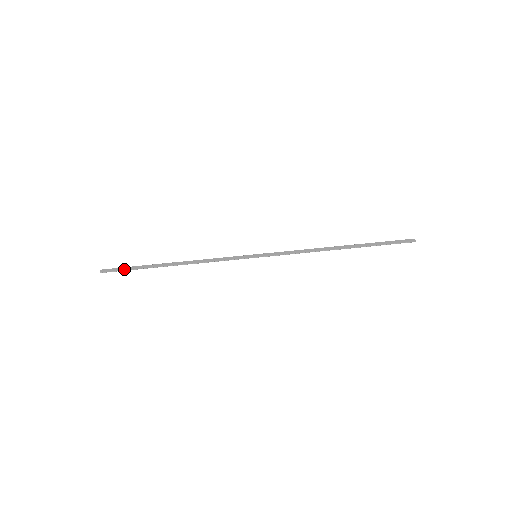
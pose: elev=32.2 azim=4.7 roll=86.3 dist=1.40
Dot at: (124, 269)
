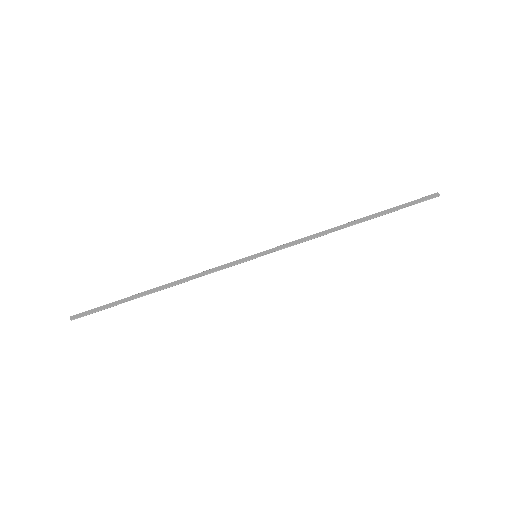
Dot at: (99, 309)
